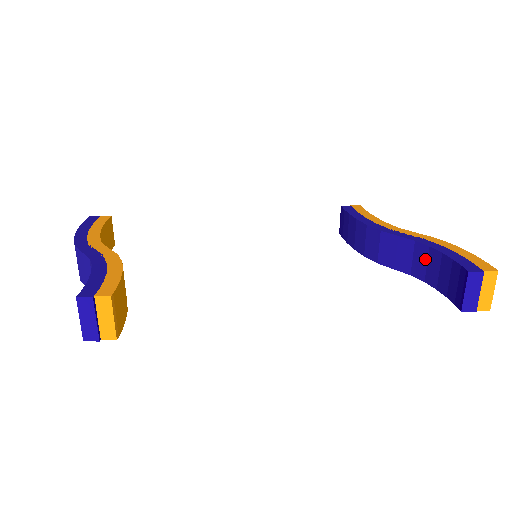
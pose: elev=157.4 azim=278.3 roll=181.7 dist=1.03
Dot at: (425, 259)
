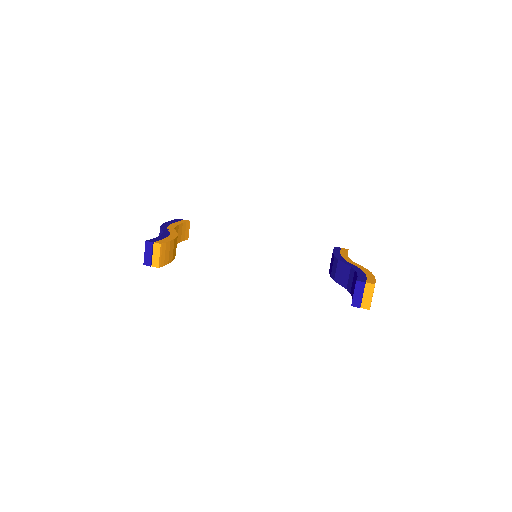
Dot at: (352, 278)
